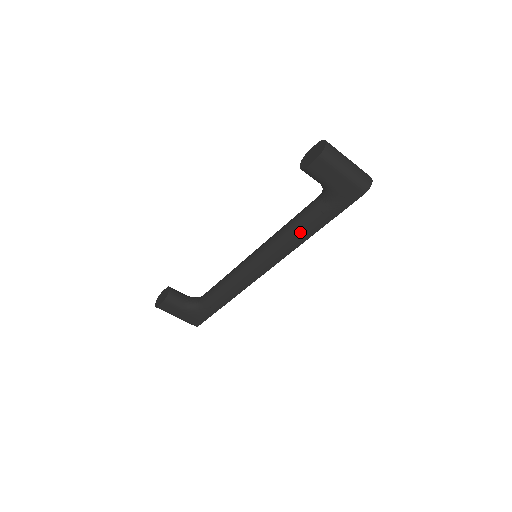
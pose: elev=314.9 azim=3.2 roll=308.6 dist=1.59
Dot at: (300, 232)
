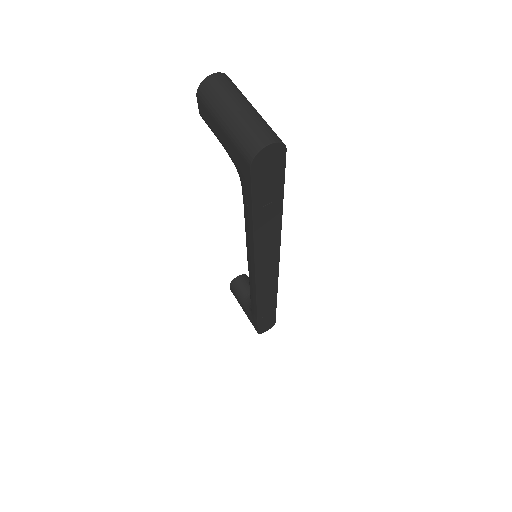
Dot at: (246, 225)
